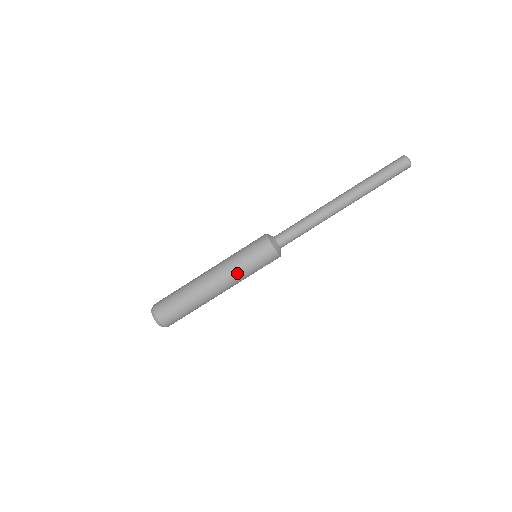
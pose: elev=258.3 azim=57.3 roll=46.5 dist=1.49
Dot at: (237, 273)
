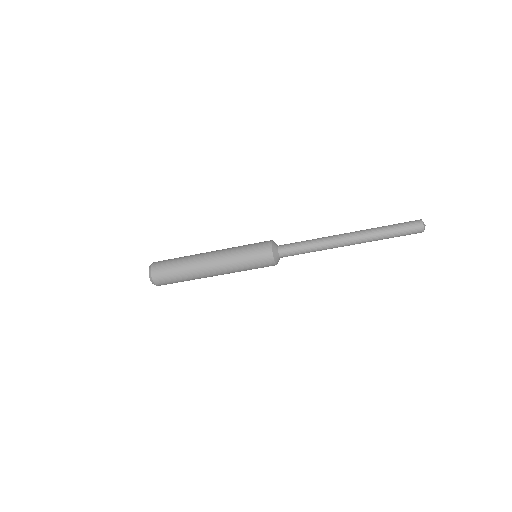
Dot at: occluded
